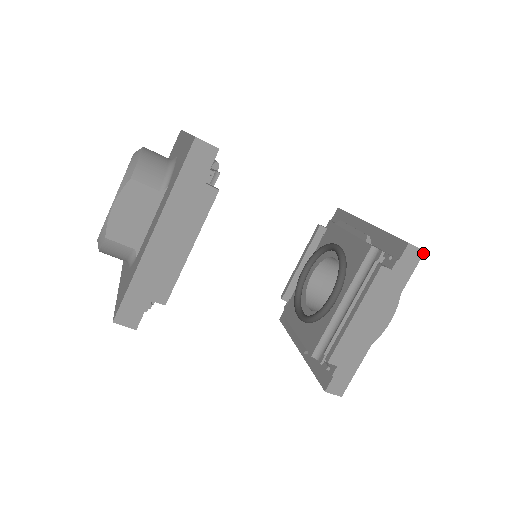
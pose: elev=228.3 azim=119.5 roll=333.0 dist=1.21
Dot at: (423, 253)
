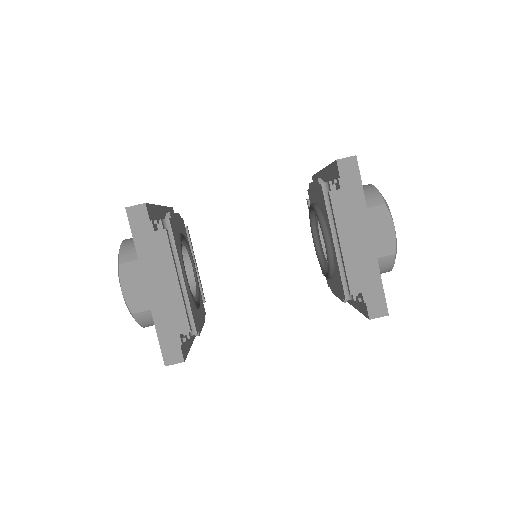
Dot at: (356, 158)
